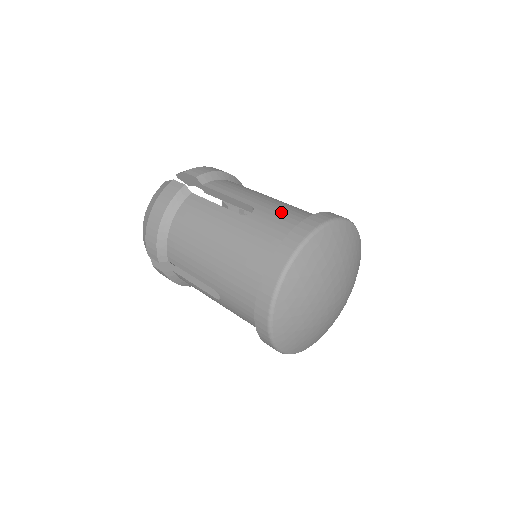
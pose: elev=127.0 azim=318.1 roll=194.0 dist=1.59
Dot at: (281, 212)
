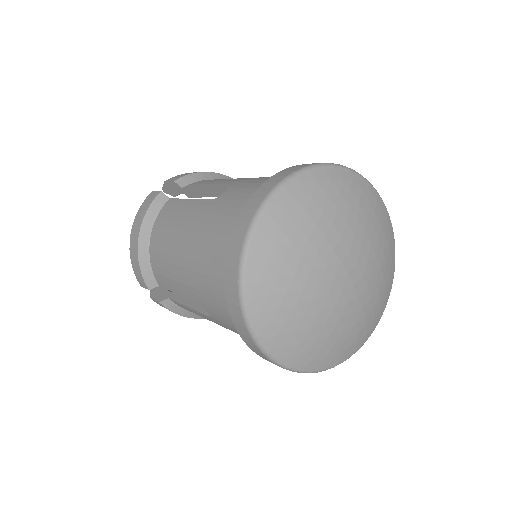
Dot at: (257, 181)
